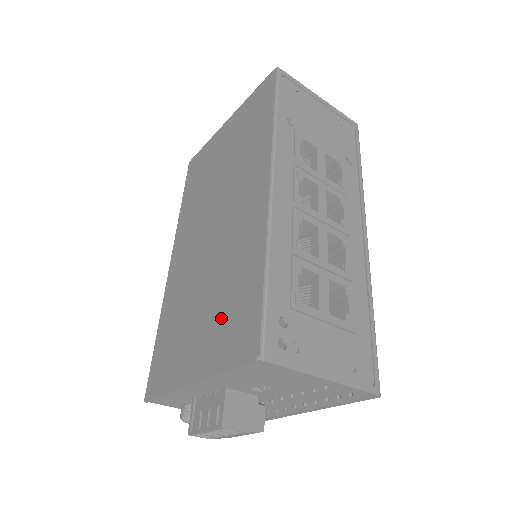
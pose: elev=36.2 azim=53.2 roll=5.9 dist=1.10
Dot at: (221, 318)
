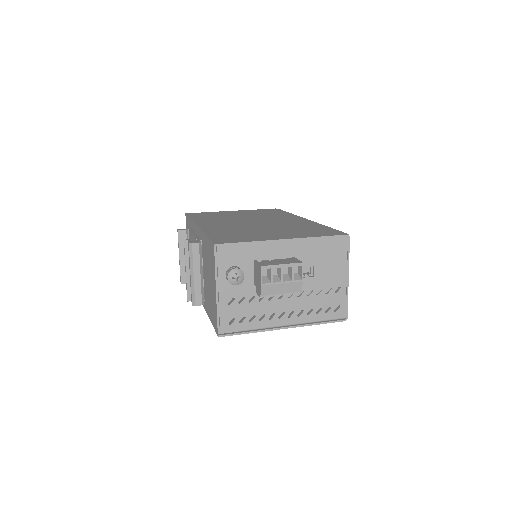
Dot at: (299, 231)
